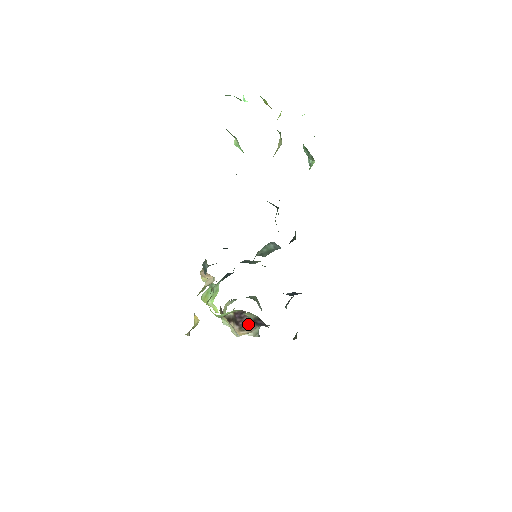
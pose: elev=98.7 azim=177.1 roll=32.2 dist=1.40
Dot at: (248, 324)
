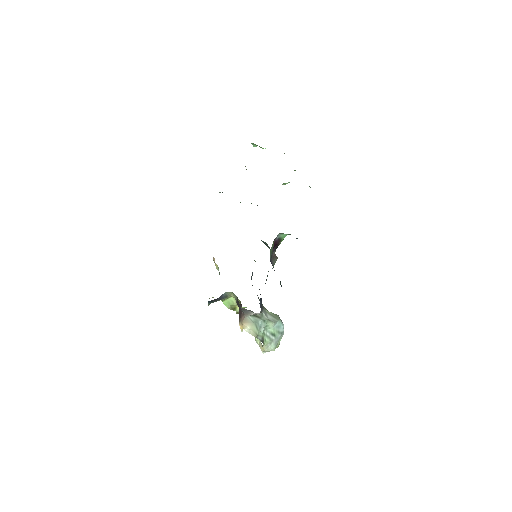
Dot at: (241, 313)
